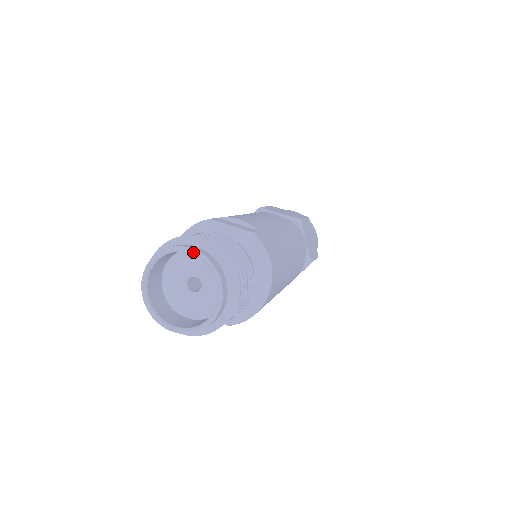
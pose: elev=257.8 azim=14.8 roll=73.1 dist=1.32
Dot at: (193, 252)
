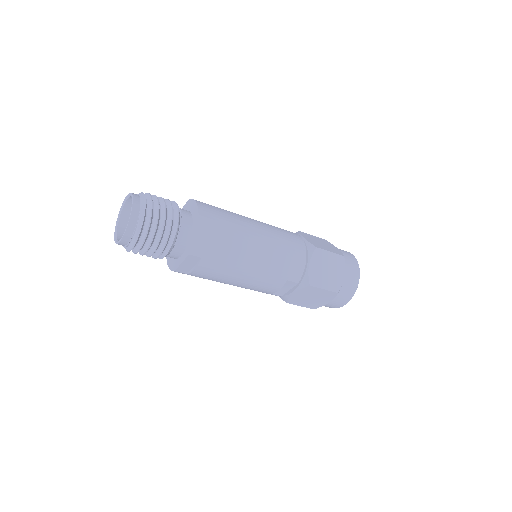
Dot at: (125, 198)
